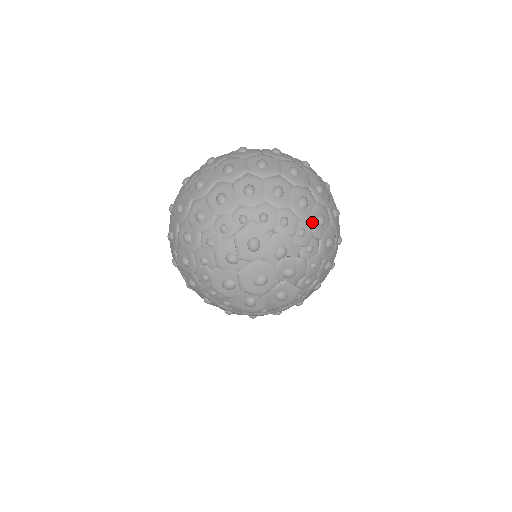
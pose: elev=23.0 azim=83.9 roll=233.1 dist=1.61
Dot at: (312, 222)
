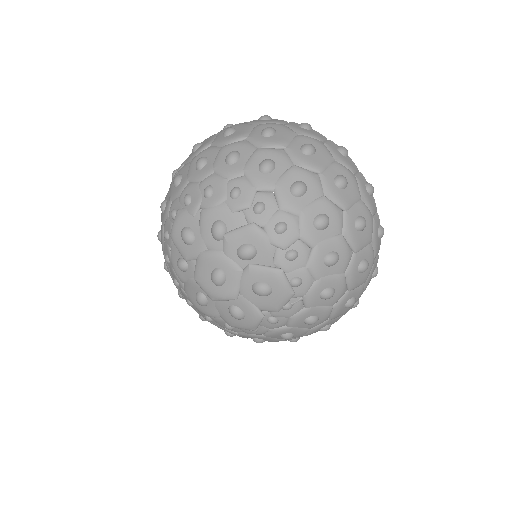
Dot at: (249, 174)
